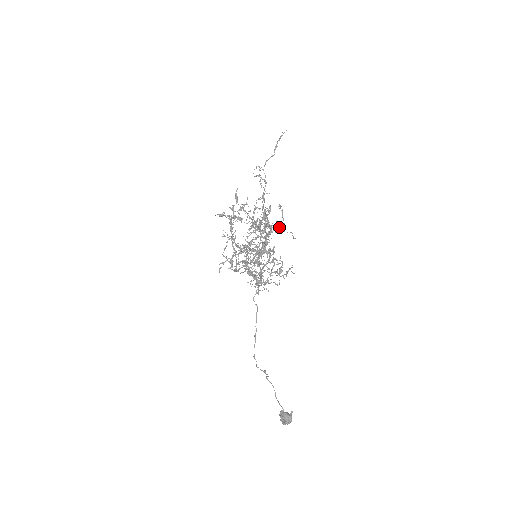
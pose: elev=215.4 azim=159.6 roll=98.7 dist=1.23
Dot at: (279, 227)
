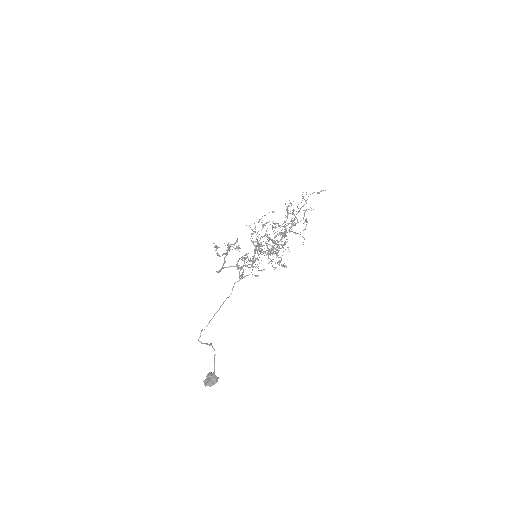
Dot at: occluded
